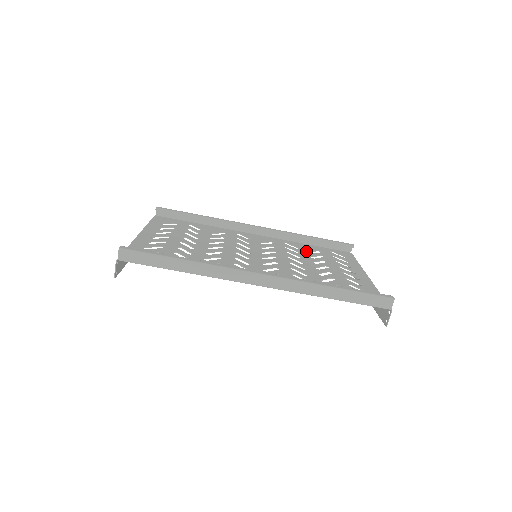
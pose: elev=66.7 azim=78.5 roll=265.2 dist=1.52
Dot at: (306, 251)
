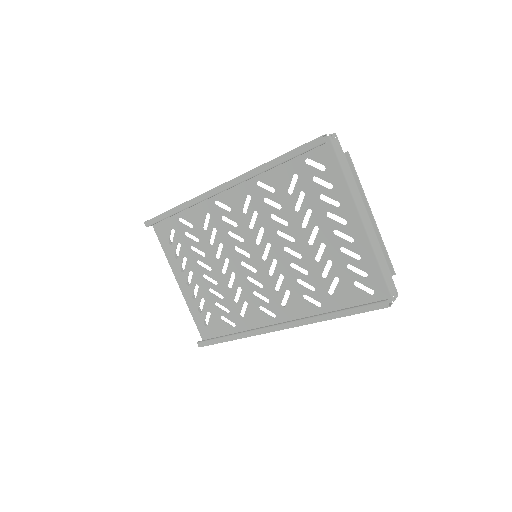
Dot at: (284, 193)
